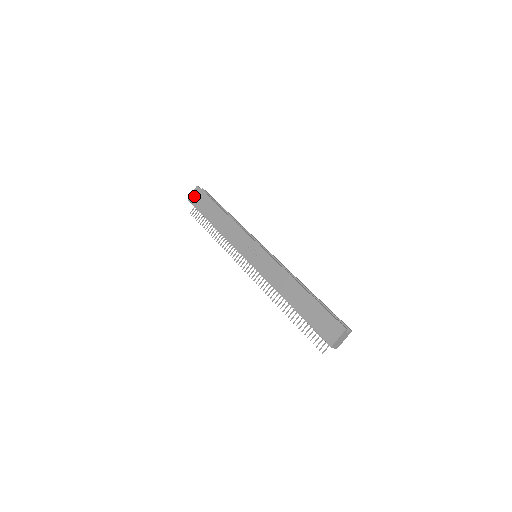
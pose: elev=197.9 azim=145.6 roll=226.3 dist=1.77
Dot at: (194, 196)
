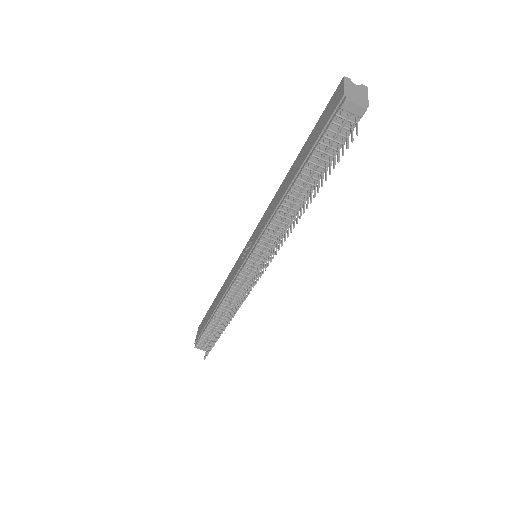
Dot at: (197, 334)
